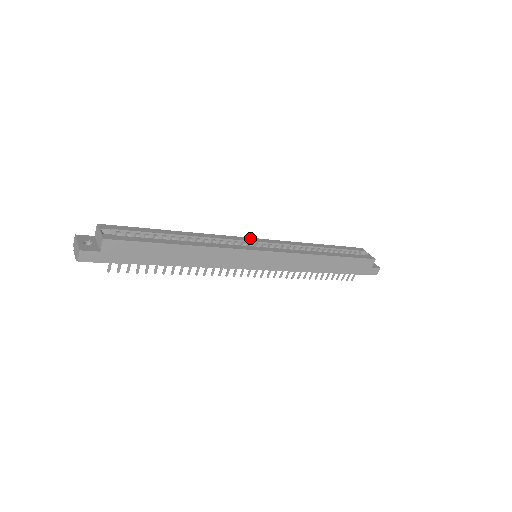
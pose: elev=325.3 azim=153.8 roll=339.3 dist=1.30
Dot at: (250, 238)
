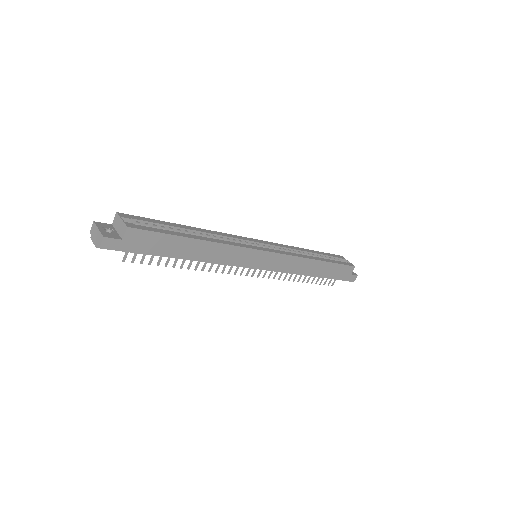
Dot at: (251, 238)
